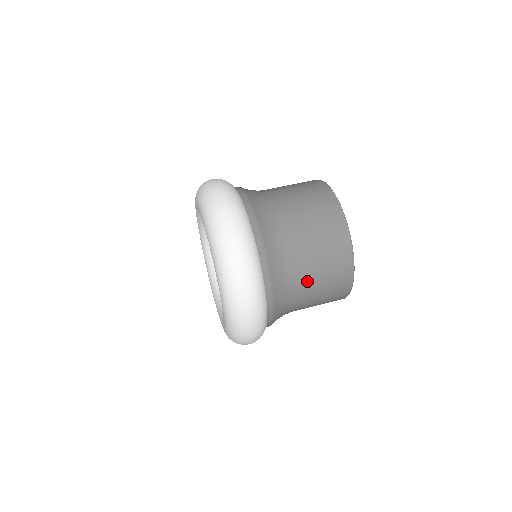
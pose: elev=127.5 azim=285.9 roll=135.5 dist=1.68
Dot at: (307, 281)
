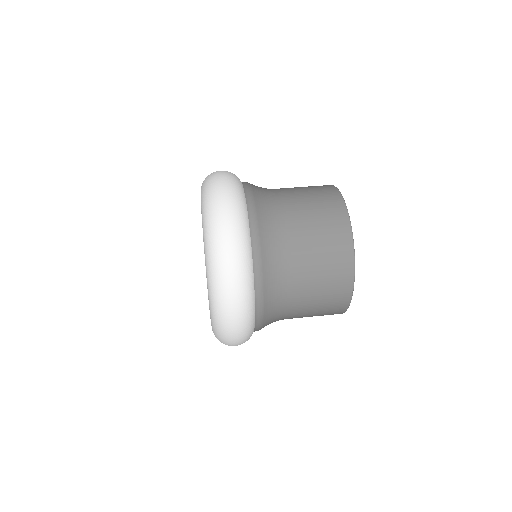
Dot at: (301, 259)
